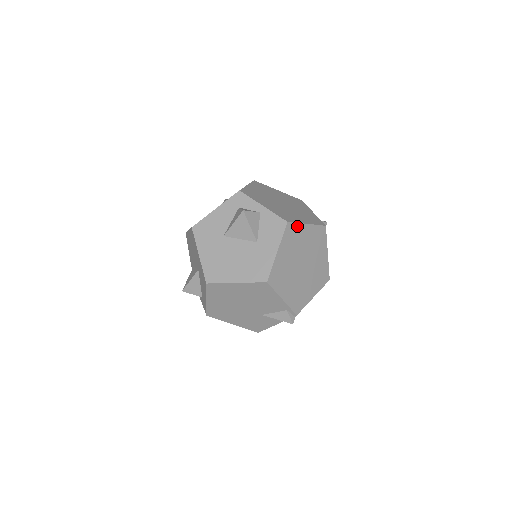
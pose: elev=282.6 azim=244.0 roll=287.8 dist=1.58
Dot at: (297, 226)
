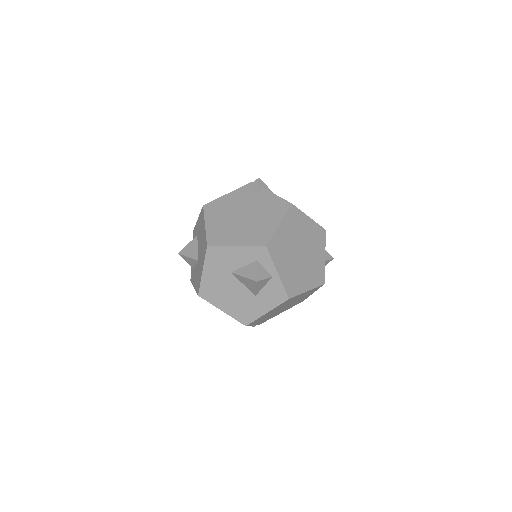
Dot at: (297, 296)
